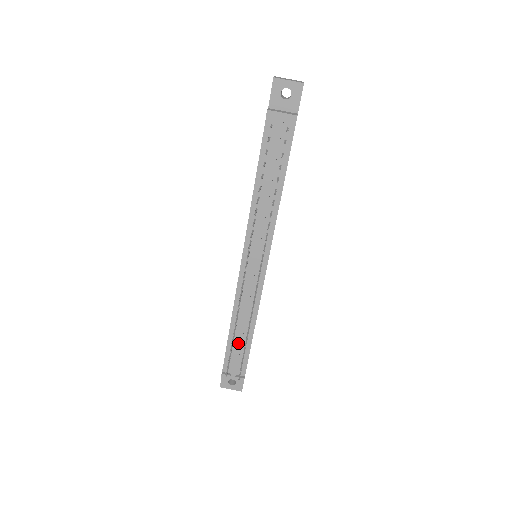
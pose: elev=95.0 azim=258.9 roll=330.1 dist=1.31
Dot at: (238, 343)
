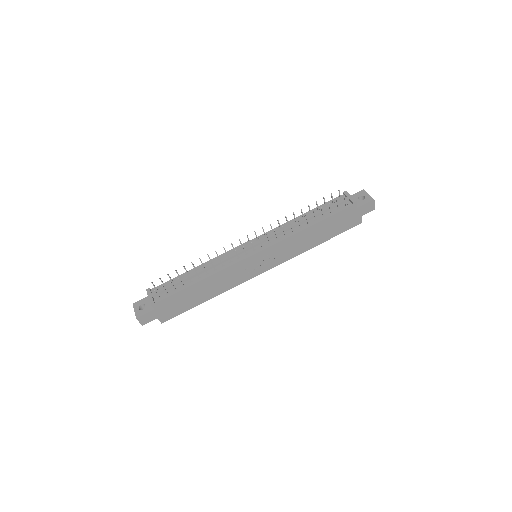
Dot at: (184, 278)
